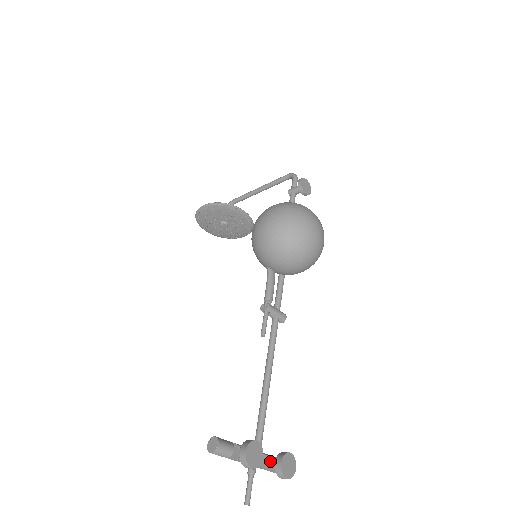
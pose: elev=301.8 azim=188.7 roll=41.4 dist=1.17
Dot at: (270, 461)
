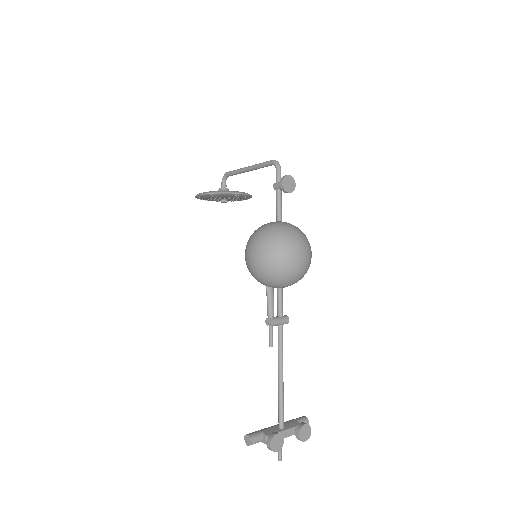
Dot at: (292, 431)
